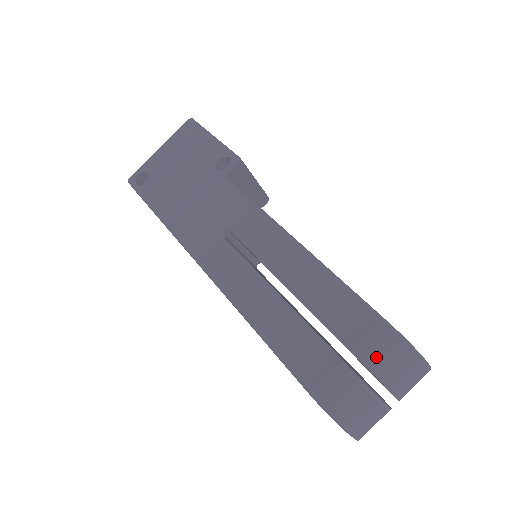
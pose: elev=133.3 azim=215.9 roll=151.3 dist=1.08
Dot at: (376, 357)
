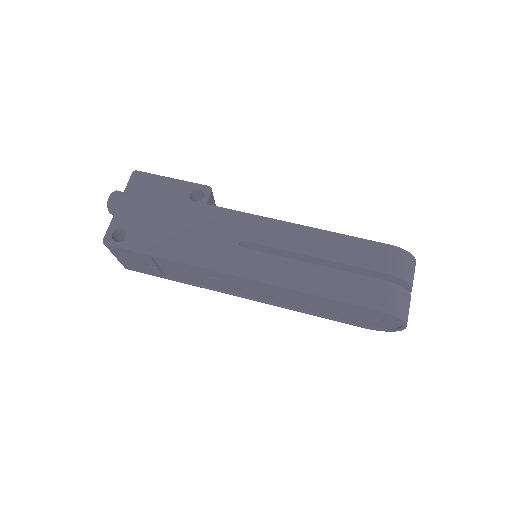
Dot at: (398, 268)
